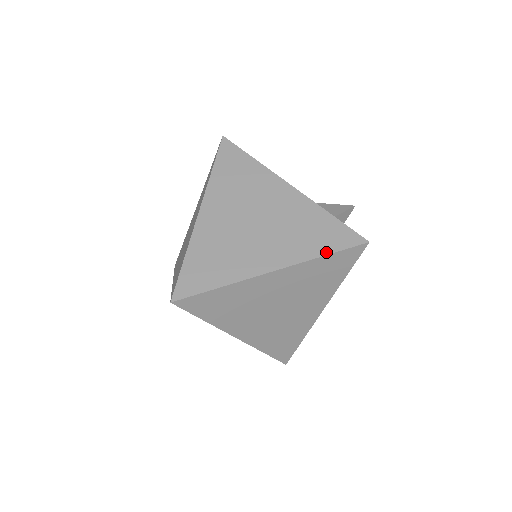
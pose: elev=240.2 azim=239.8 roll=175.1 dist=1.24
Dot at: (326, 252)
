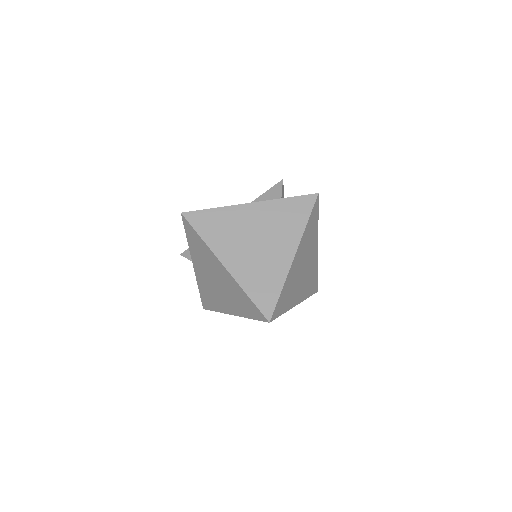
Dot at: (306, 219)
